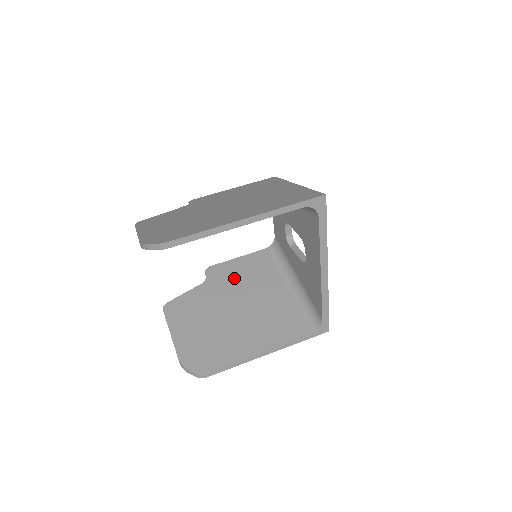
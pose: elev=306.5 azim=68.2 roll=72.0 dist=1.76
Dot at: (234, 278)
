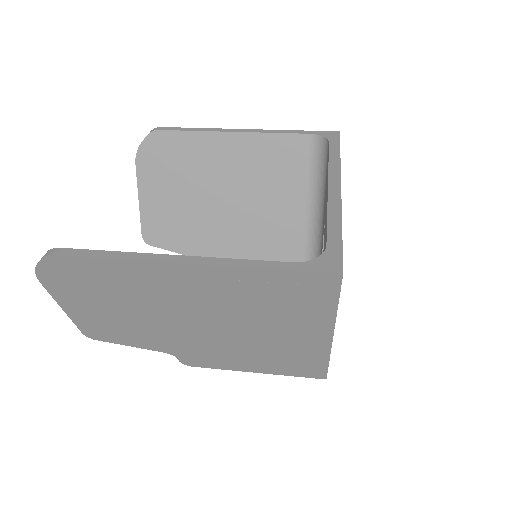
Dot at: occluded
